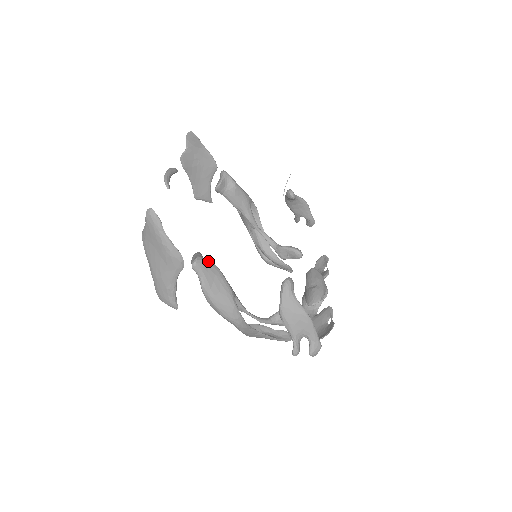
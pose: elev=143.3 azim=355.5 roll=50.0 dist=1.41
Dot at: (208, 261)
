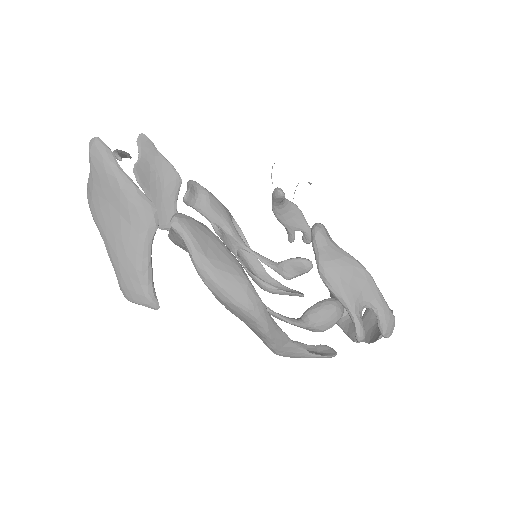
Dot at: (194, 219)
